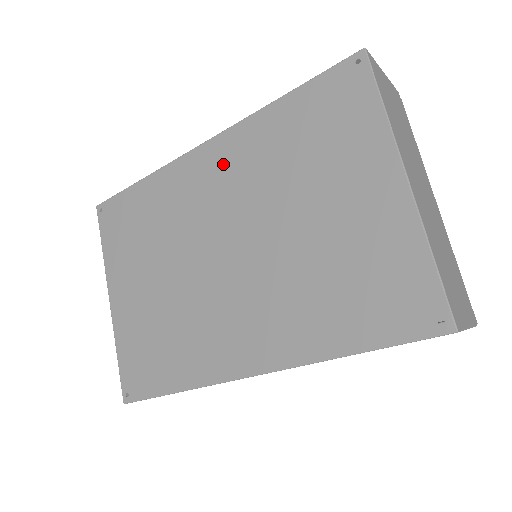
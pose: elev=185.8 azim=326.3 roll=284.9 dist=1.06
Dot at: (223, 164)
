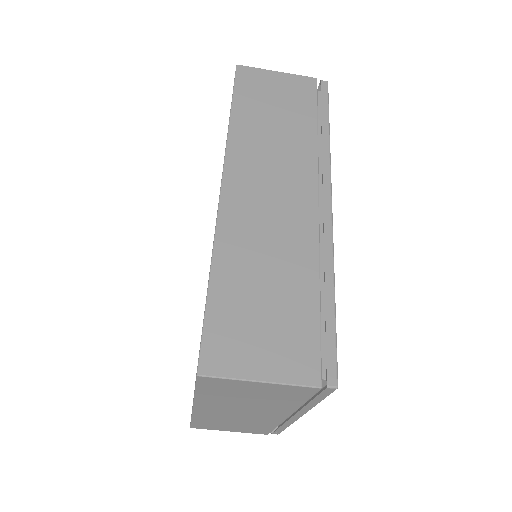
Dot at: occluded
